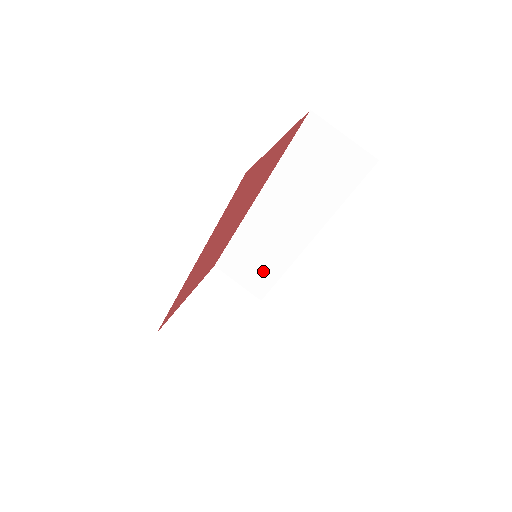
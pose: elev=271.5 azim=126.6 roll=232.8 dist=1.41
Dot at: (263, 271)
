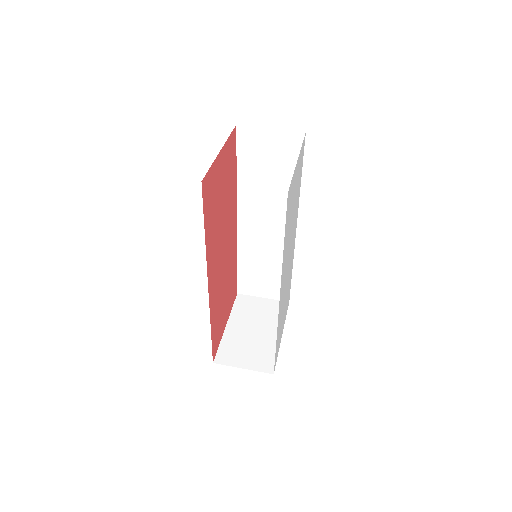
Dot at: (276, 275)
